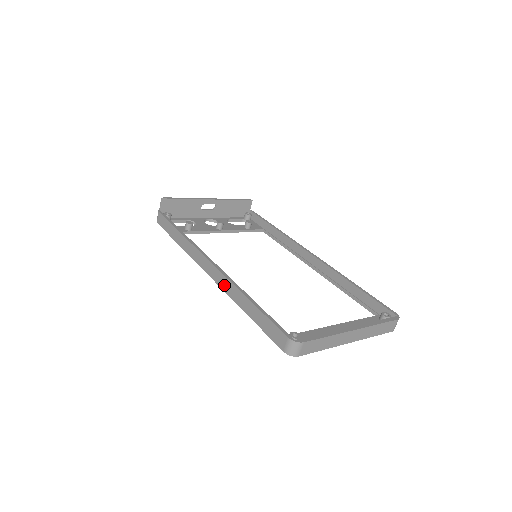
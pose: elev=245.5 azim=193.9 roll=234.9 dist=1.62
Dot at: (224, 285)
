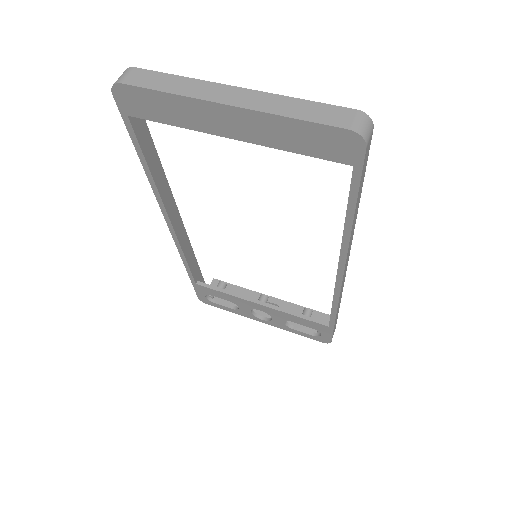
Dot at: occluded
